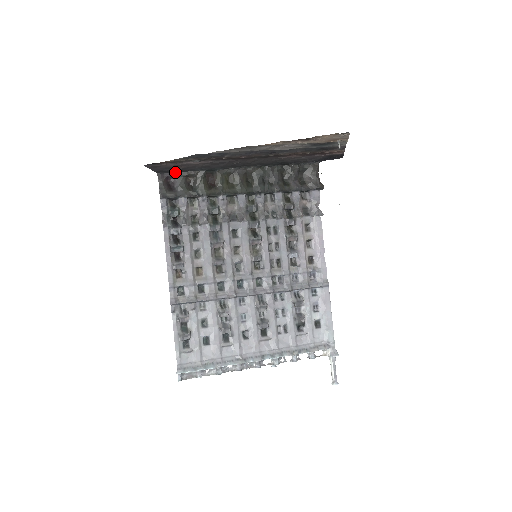
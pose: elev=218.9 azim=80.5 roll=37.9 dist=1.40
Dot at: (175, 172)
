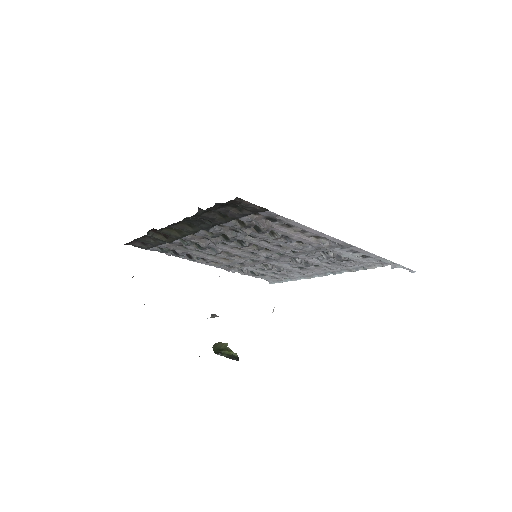
Dot at: occluded
